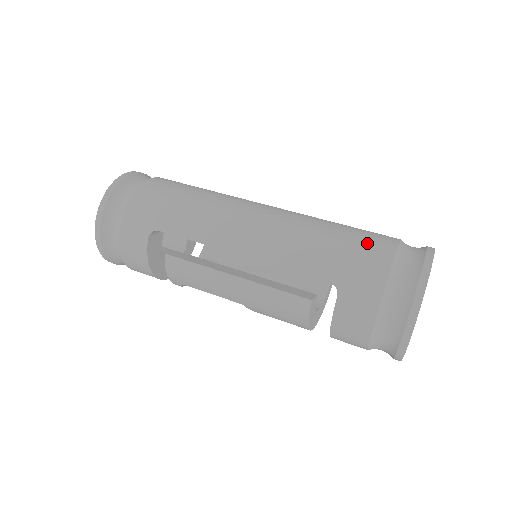
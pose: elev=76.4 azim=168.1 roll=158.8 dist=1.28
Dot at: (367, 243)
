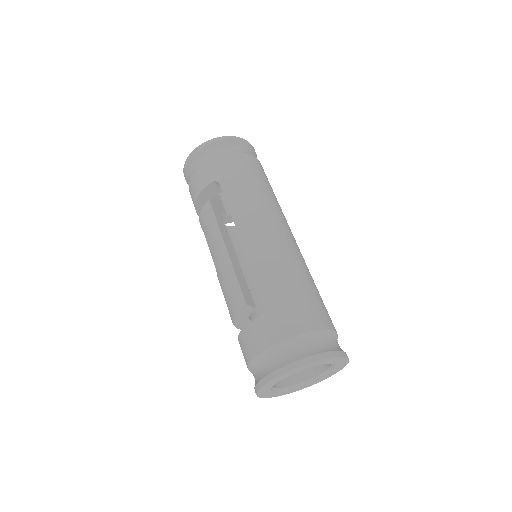
Dot at: (311, 309)
